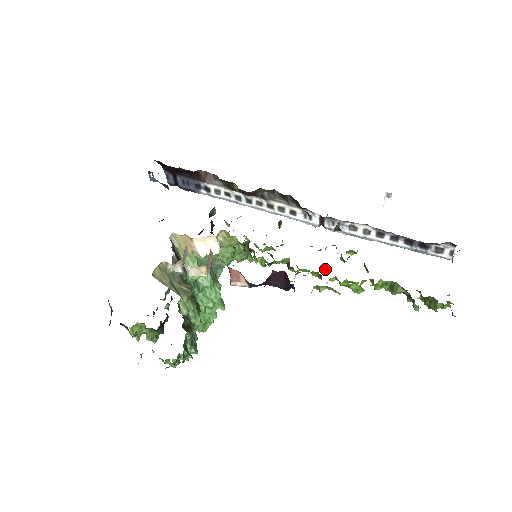
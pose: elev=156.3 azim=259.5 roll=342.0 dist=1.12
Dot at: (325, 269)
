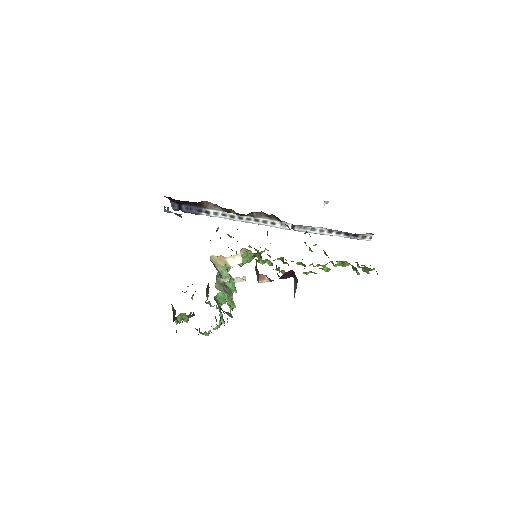
Dot at: occluded
